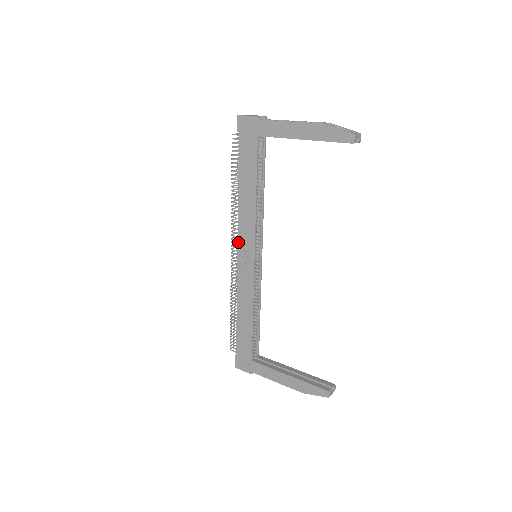
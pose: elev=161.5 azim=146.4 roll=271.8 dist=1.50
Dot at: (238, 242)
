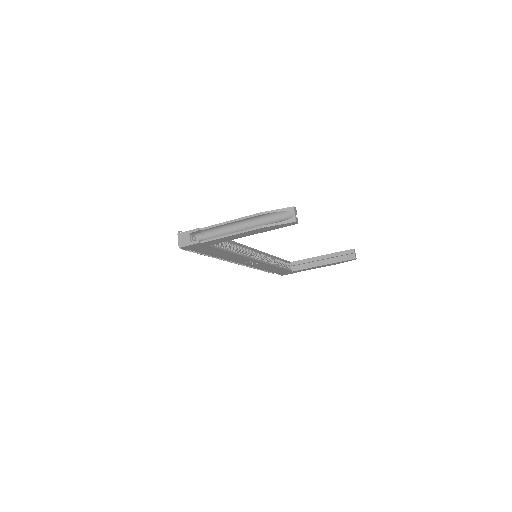
Dot at: (239, 263)
